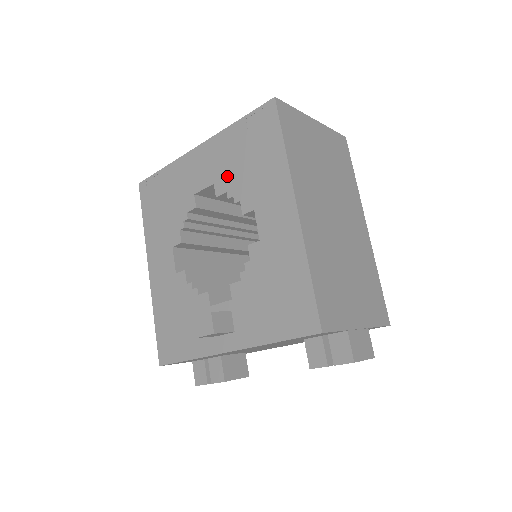
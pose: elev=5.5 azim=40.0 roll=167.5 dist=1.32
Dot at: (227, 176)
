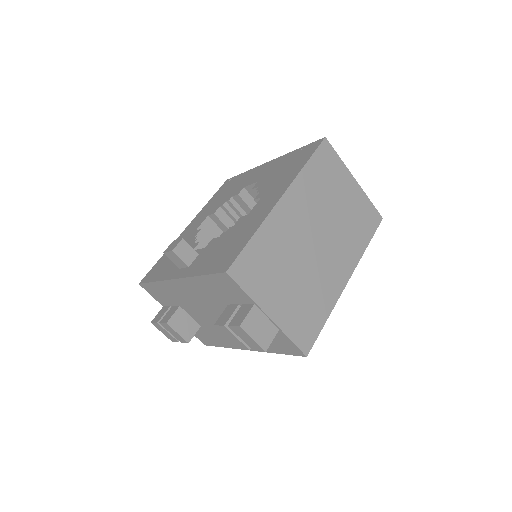
Dot at: (267, 178)
